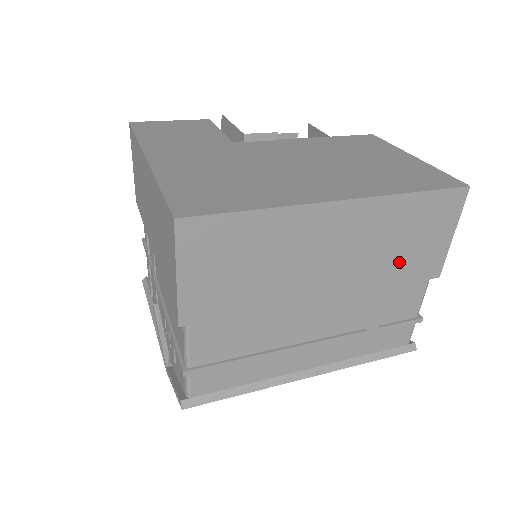
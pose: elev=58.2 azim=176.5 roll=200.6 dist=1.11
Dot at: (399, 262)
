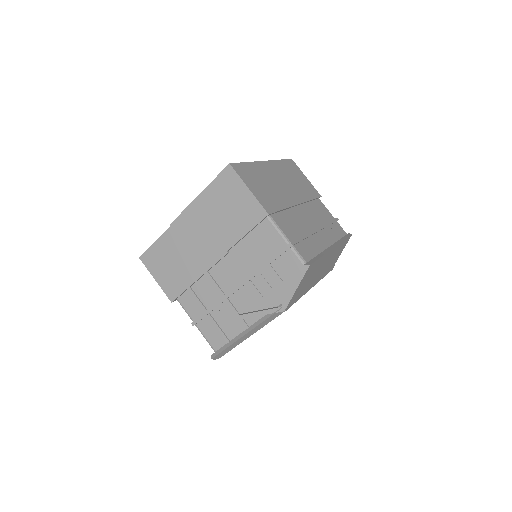
Dot at: (304, 188)
